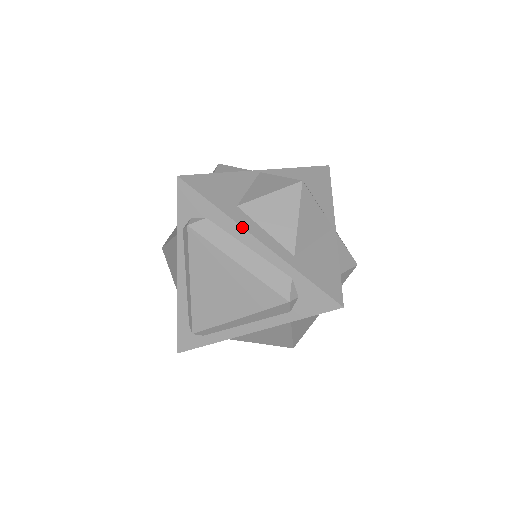
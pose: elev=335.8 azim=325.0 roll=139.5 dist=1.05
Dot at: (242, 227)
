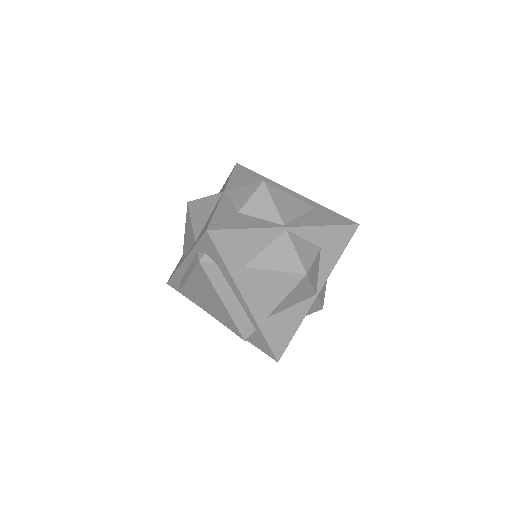
Dot at: (238, 288)
